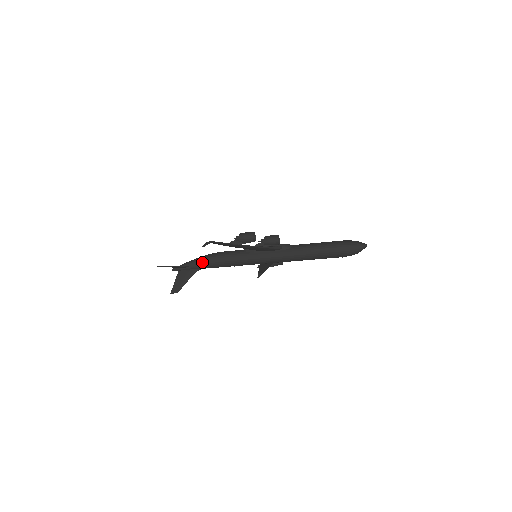
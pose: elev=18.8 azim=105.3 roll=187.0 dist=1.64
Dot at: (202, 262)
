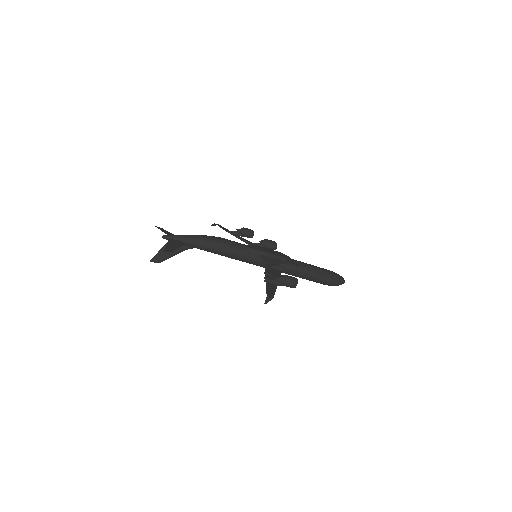
Dot at: (204, 246)
